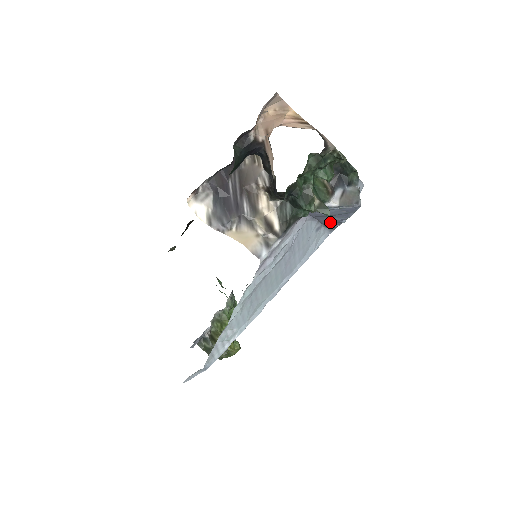
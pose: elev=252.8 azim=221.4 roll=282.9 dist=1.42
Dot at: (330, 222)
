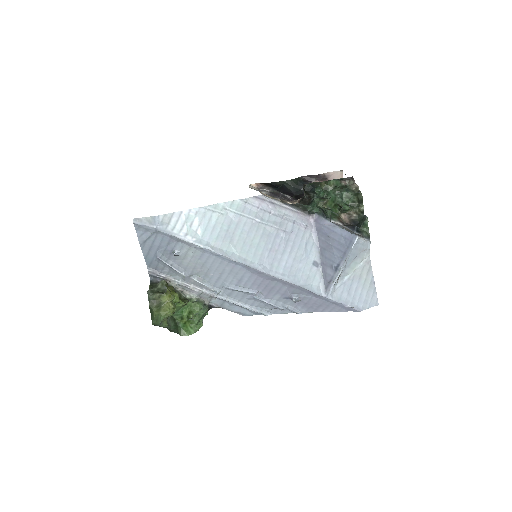
Dot at: (328, 263)
